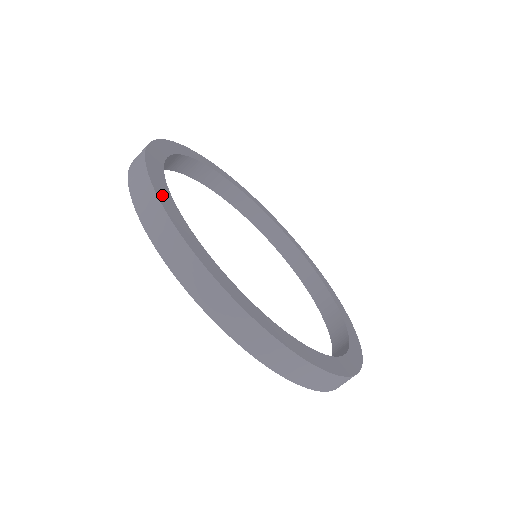
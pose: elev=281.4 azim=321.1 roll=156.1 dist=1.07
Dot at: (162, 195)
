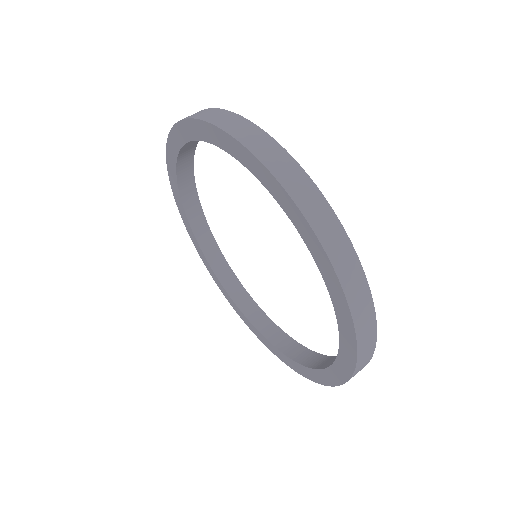
Dot at: (337, 227)
